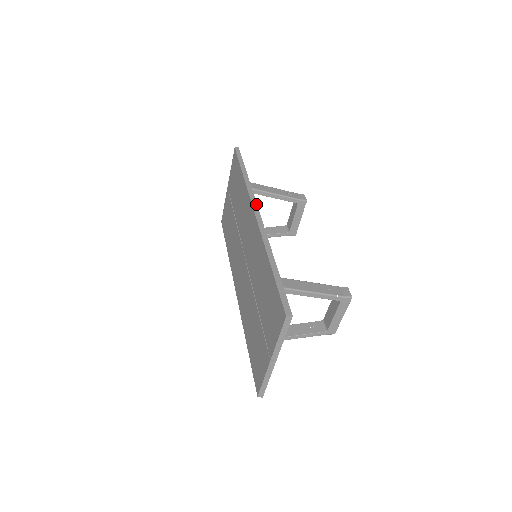
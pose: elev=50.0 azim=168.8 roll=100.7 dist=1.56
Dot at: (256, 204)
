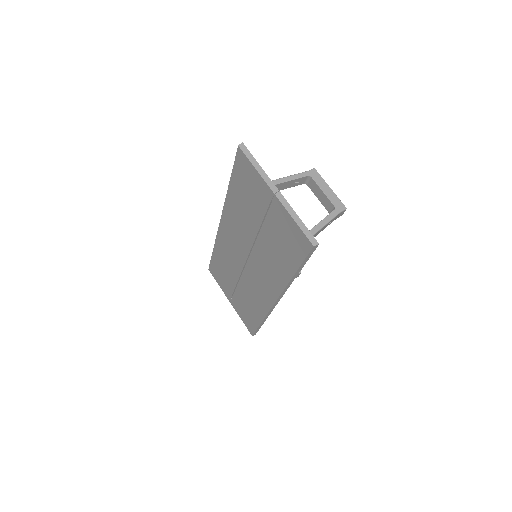
Dot at: occluded
